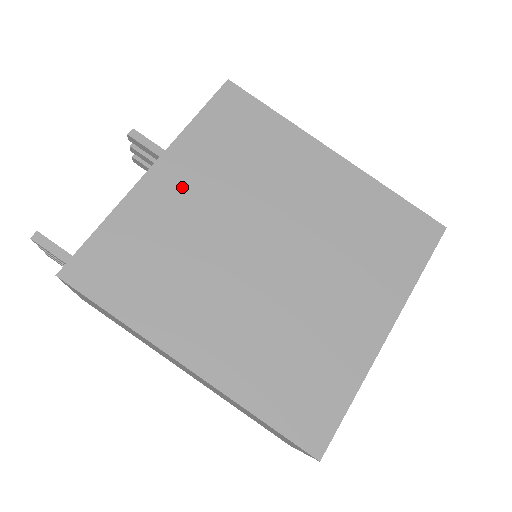
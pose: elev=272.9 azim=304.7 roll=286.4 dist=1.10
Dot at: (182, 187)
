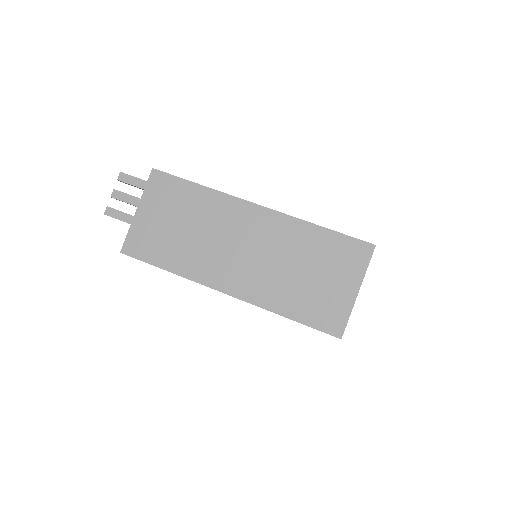
Dot at: occluded
